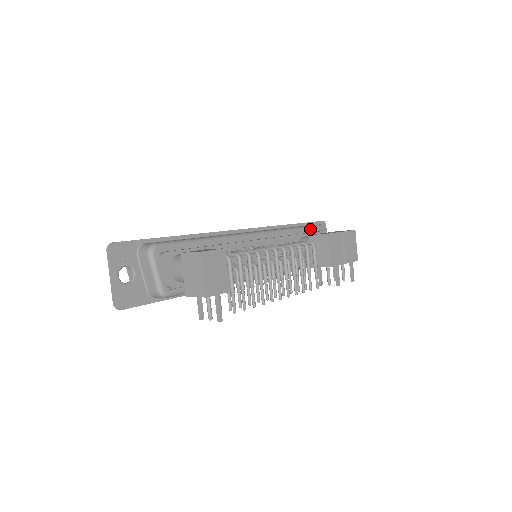
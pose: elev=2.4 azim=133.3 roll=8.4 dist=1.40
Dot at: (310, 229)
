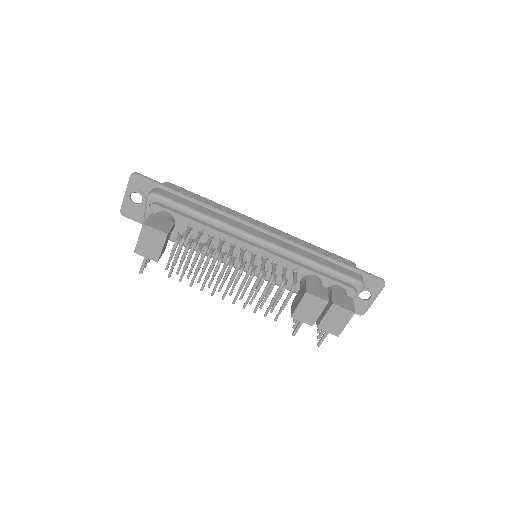
Dot at: (337, 276)
